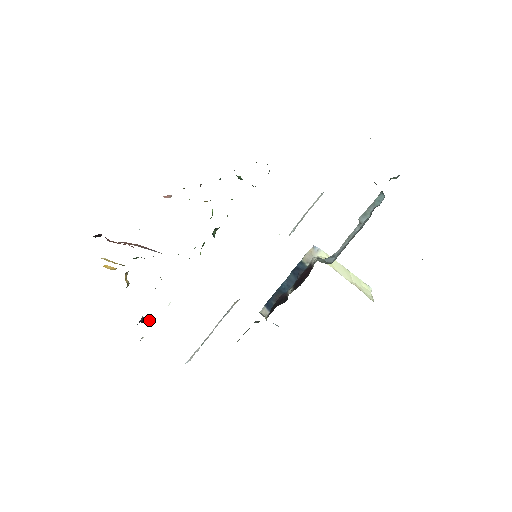
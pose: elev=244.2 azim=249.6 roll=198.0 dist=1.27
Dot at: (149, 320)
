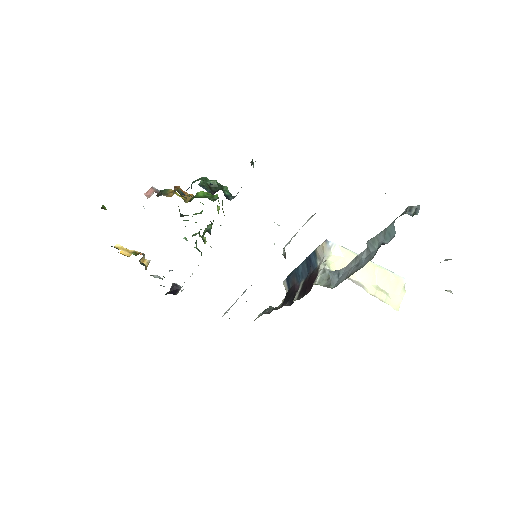
Dot at: (179, 286)
